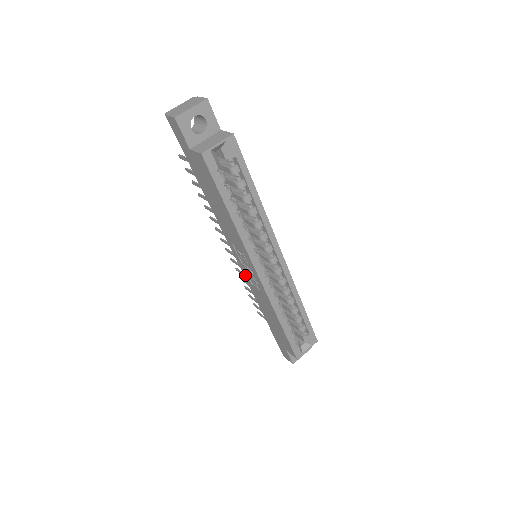
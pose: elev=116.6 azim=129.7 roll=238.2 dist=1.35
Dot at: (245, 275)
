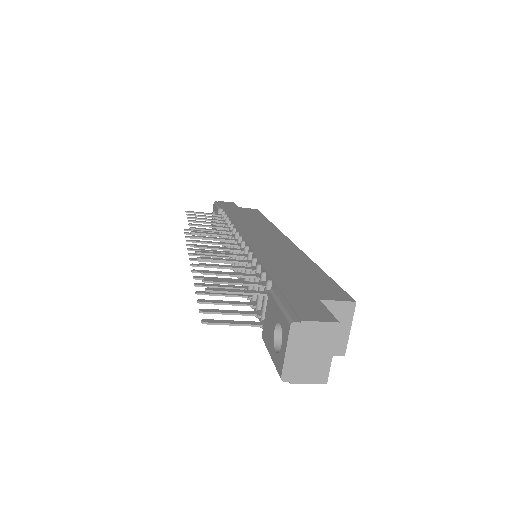
Dot at: occluded
